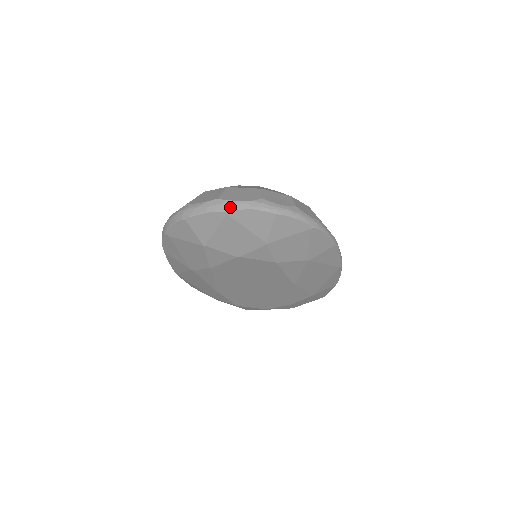
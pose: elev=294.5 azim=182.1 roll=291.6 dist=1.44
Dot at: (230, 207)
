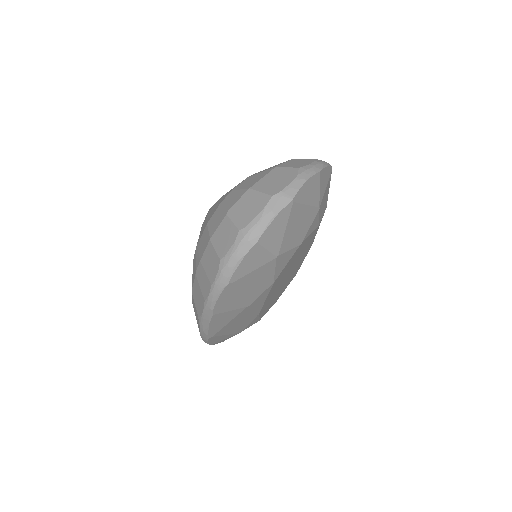
Dot at: (291, 193)
